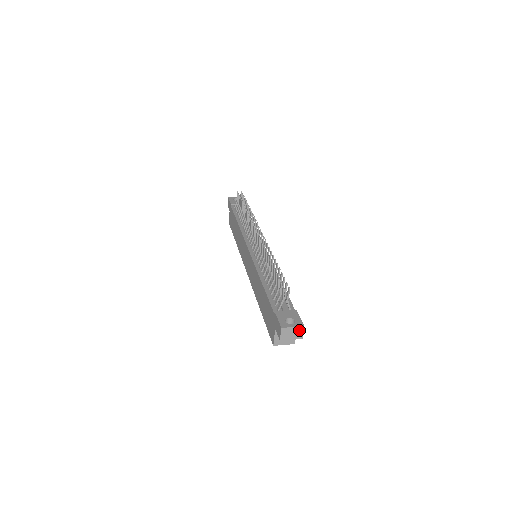
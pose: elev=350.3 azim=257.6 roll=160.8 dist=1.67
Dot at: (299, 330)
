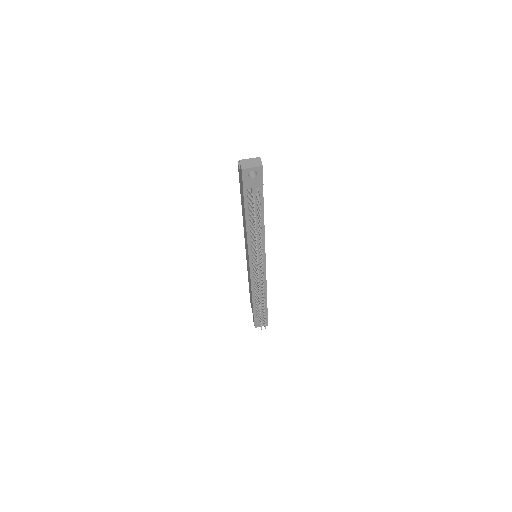
Dot at: occluded
